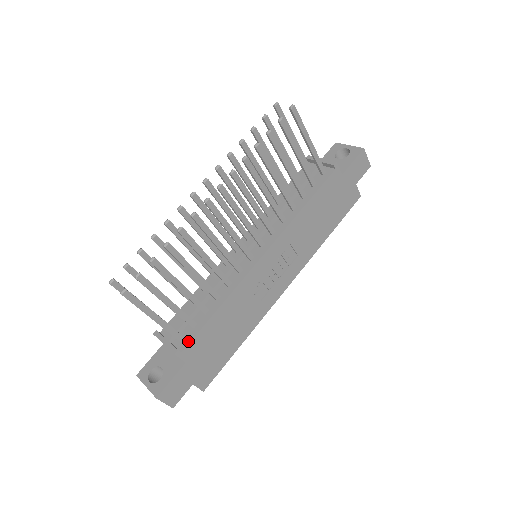
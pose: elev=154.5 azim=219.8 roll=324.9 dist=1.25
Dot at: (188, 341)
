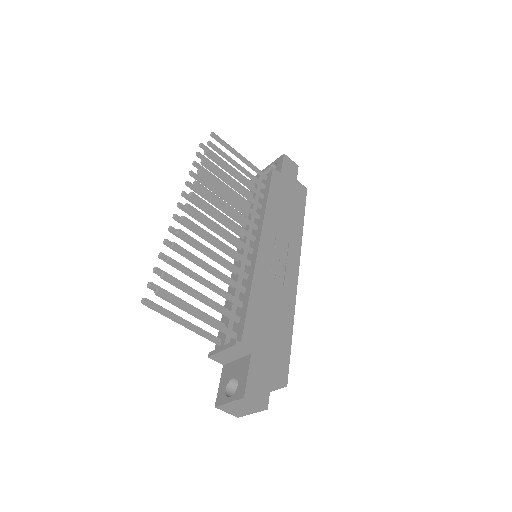
Dot at: (241, 332)
